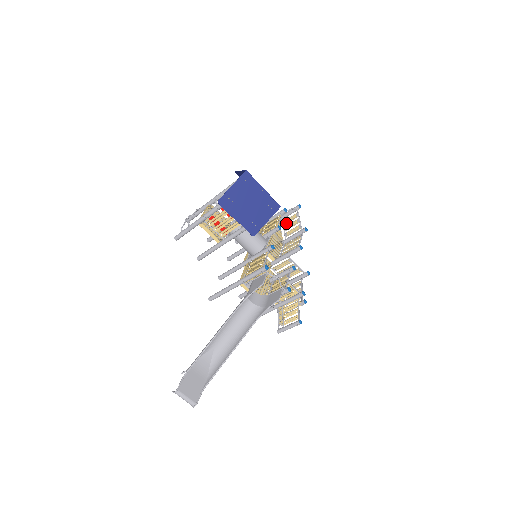
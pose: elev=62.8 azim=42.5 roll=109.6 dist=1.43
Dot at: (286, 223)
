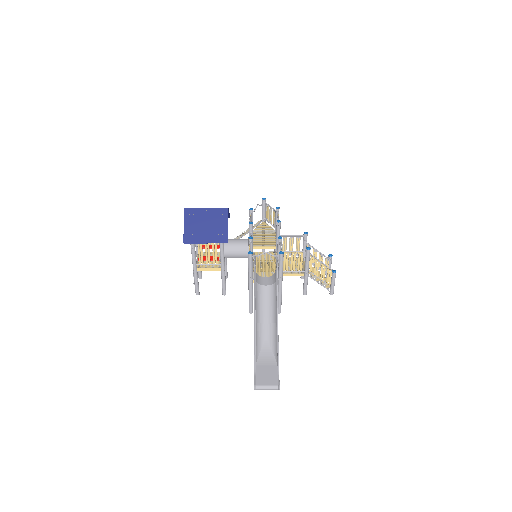
Dot at: (268, 218)
